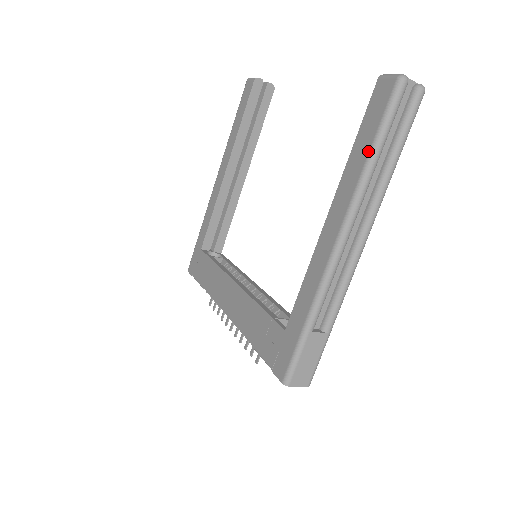
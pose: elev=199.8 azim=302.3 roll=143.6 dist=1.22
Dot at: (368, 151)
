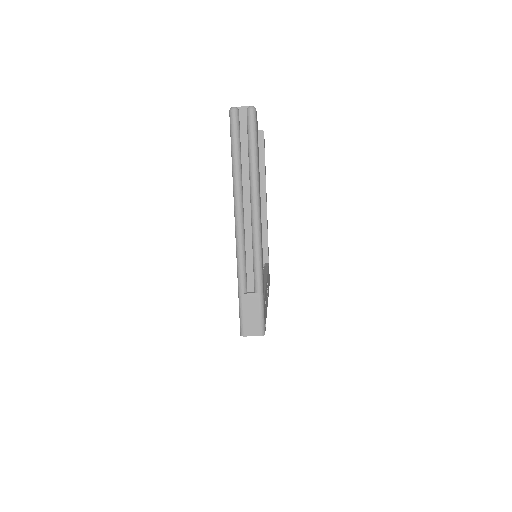
Dot at: occluded
